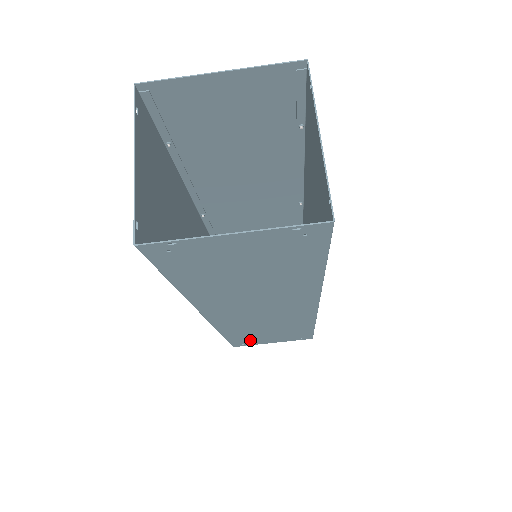
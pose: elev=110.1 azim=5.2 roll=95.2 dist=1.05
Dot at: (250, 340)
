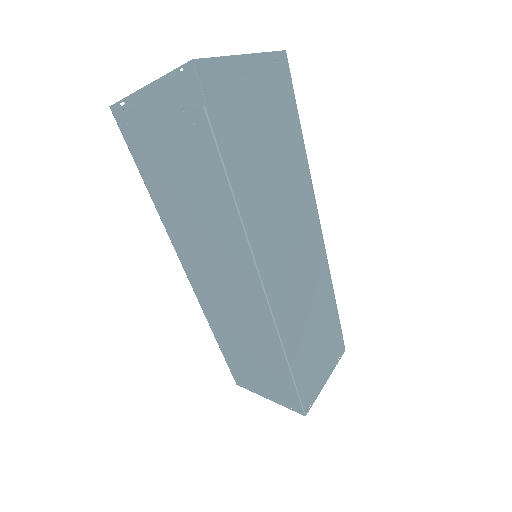
Dot at: (245, 373)
